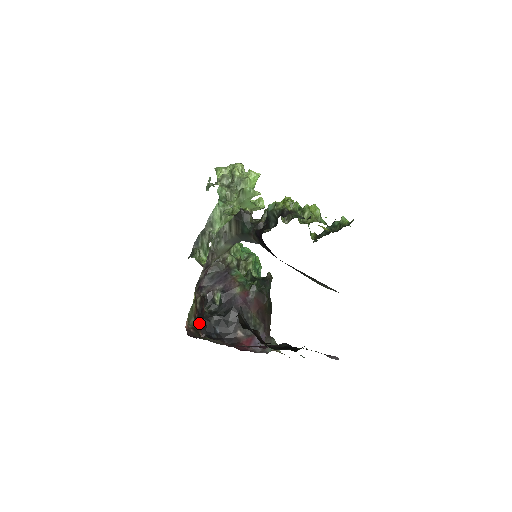
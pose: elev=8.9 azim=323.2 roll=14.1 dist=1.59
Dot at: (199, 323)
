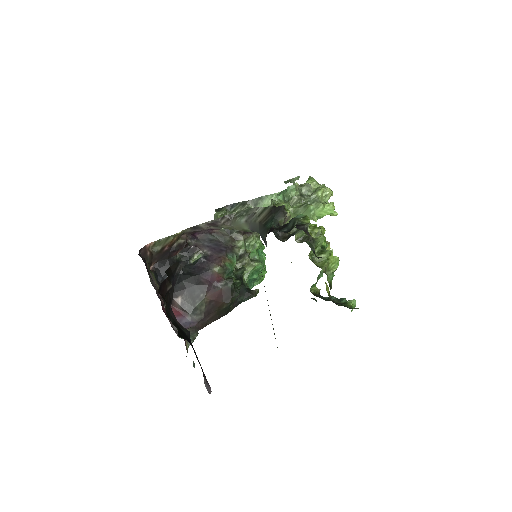
Dot at: (161, 257)
